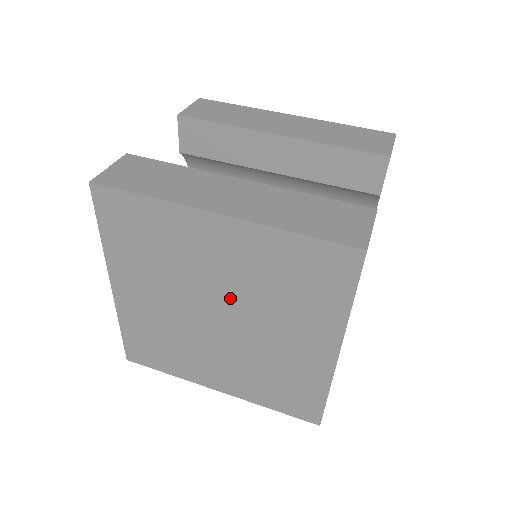
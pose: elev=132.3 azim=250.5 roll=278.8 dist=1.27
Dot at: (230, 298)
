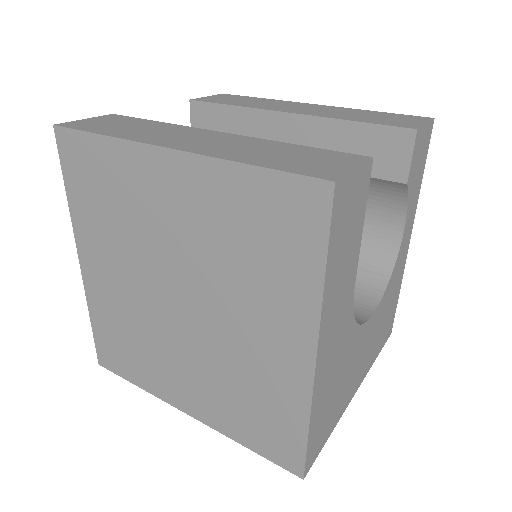
Dot at: (188, 271)
